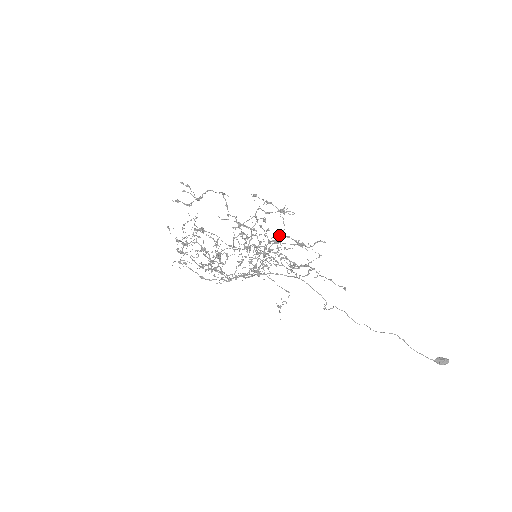
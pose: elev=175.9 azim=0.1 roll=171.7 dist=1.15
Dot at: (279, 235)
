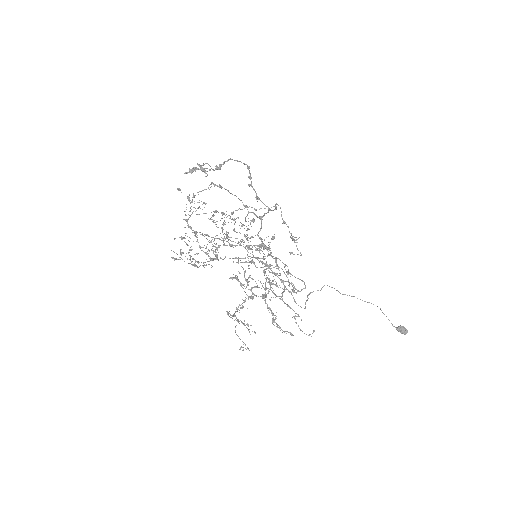
Dot at: (264, 298)
